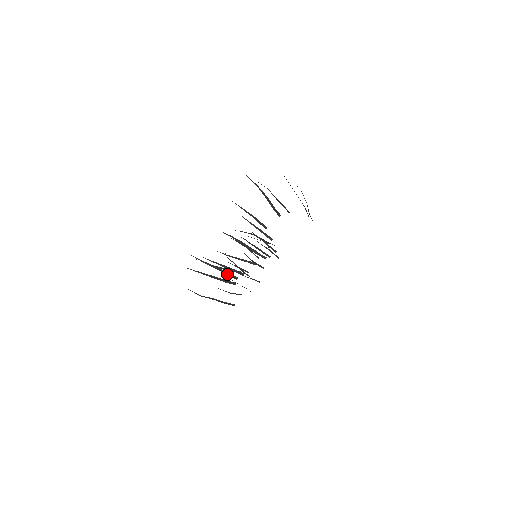
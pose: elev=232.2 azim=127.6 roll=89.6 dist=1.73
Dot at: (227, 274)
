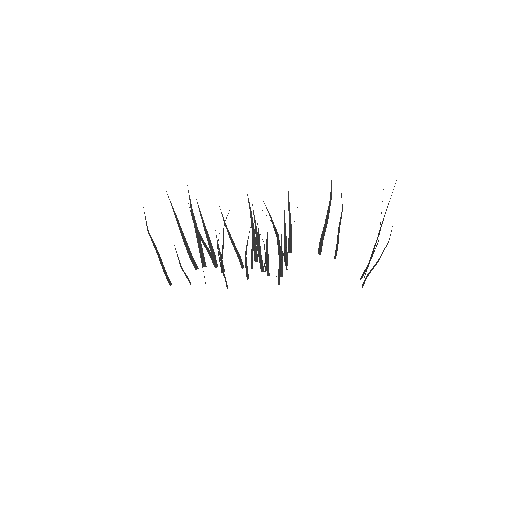
Dot at: (200, 250)
